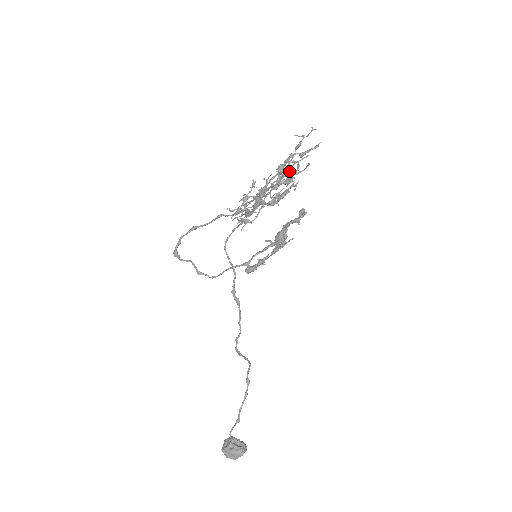
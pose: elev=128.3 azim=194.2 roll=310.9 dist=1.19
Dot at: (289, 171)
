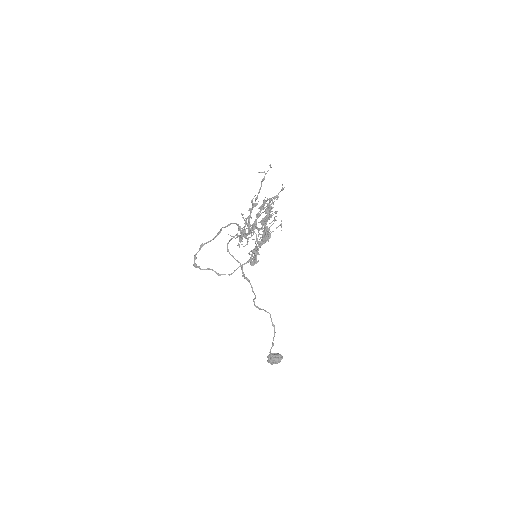
Dot at: occluded
